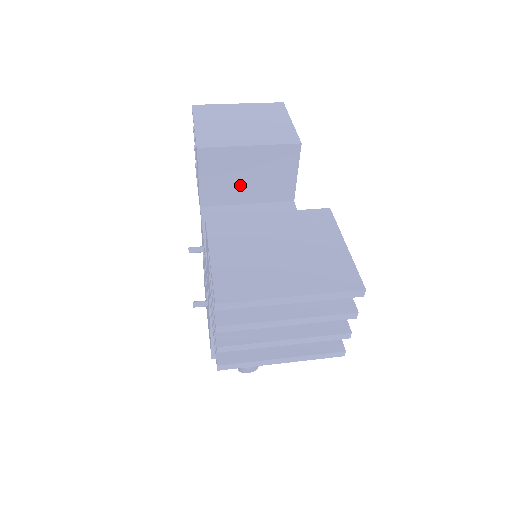
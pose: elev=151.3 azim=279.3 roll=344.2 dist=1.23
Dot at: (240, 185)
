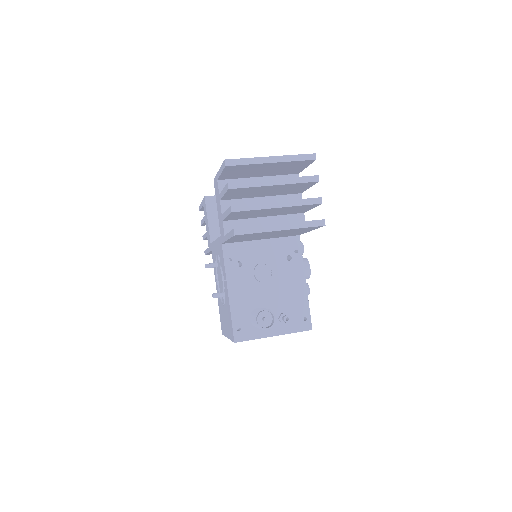
Dot at: occluded
